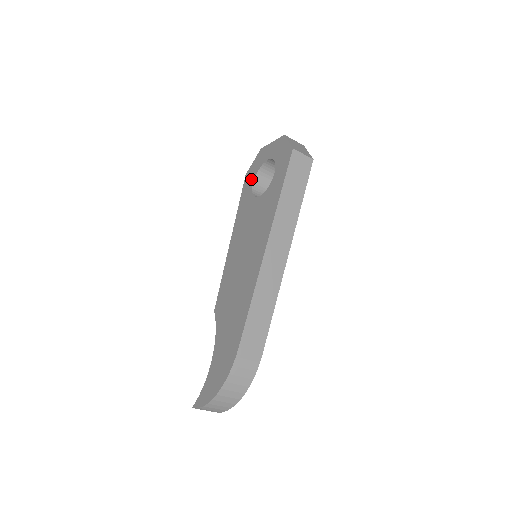
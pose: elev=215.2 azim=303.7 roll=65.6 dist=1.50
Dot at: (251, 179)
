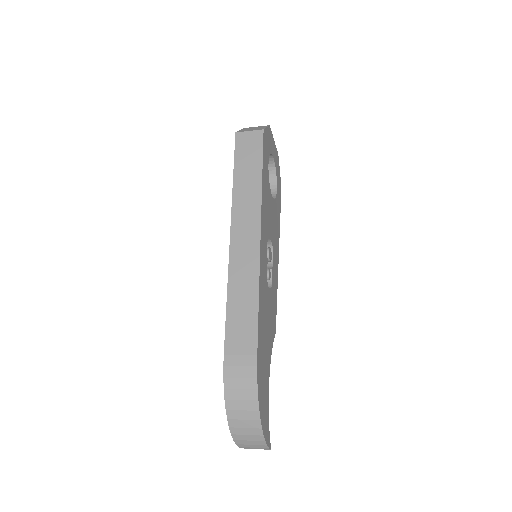
Dot at: occluded
